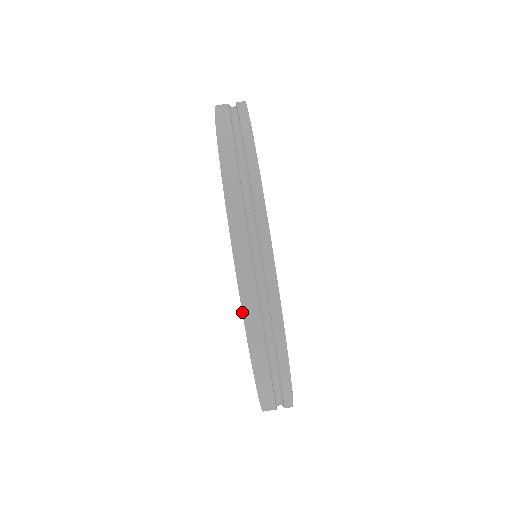
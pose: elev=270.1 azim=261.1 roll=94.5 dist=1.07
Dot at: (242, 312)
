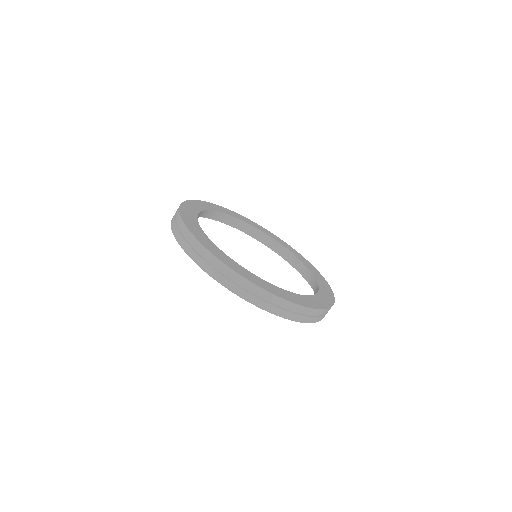
Dot at: occluded
